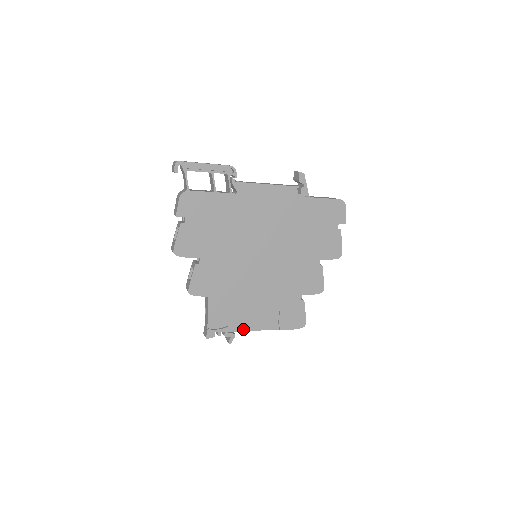
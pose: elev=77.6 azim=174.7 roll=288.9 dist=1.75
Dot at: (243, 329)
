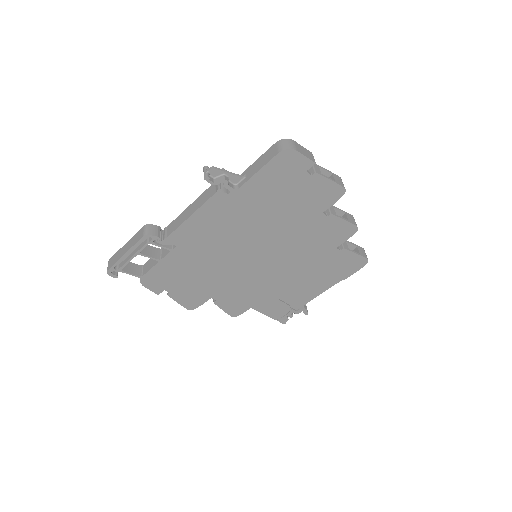
Dot at: (307, 301)
